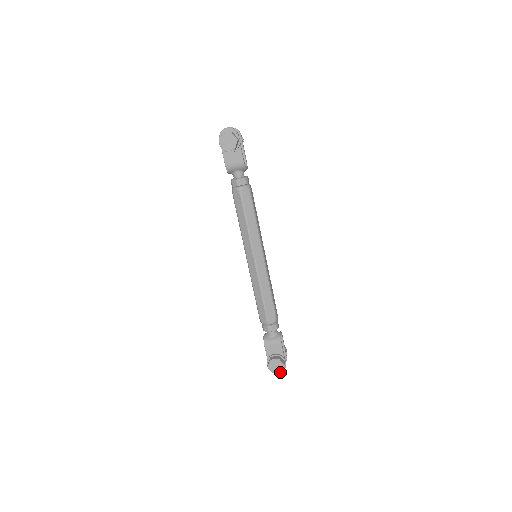
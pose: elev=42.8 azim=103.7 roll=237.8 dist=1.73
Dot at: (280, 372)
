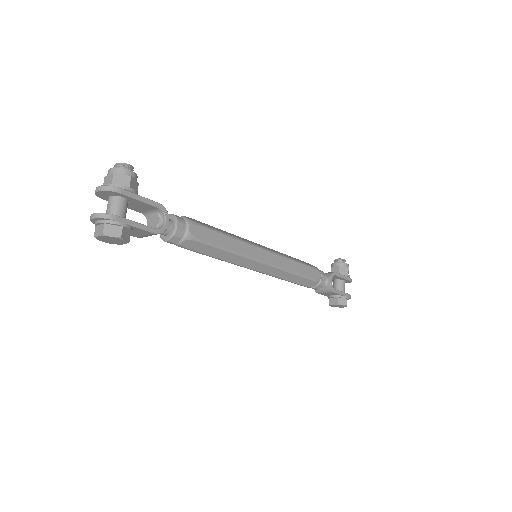
Dot at: occluded
